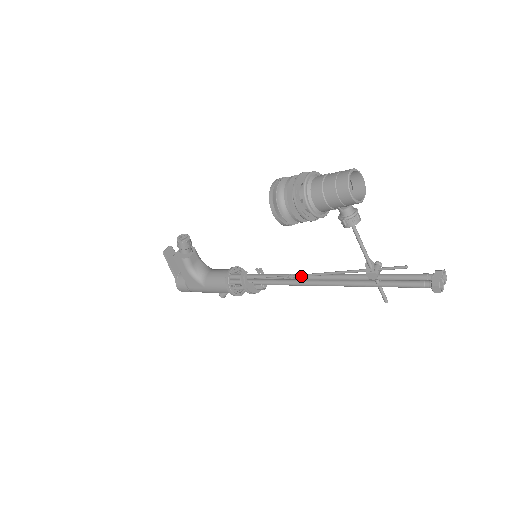
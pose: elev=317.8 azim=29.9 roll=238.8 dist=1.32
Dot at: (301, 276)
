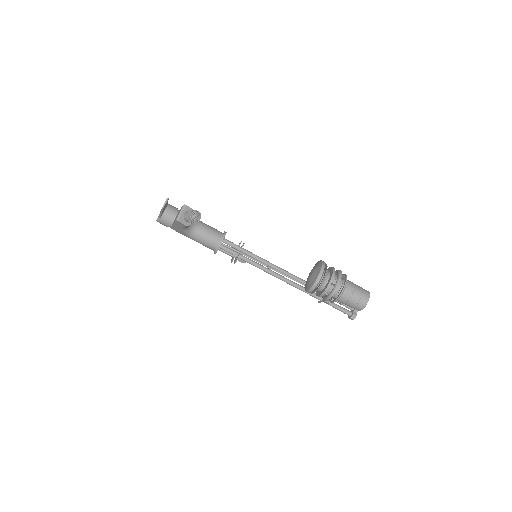
Dot at: occluded
